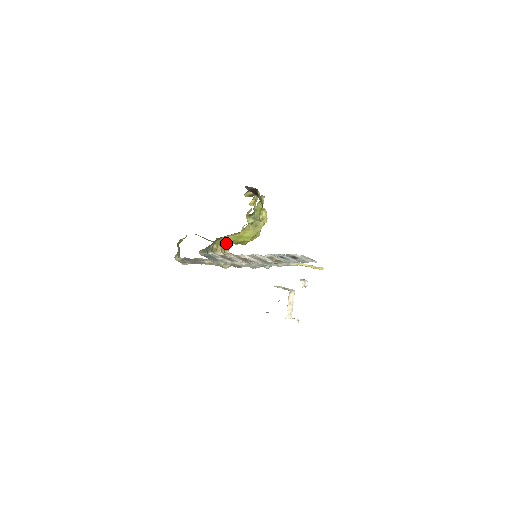
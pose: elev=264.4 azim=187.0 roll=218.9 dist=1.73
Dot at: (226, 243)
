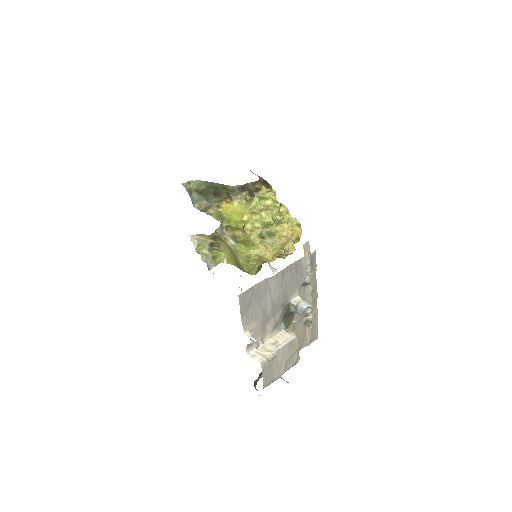
Dot at: (224, 218)
